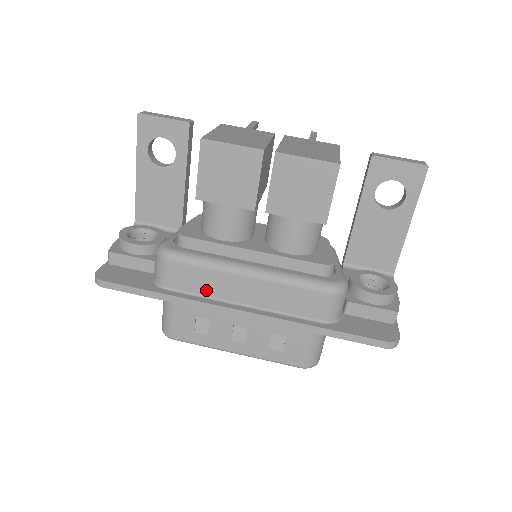
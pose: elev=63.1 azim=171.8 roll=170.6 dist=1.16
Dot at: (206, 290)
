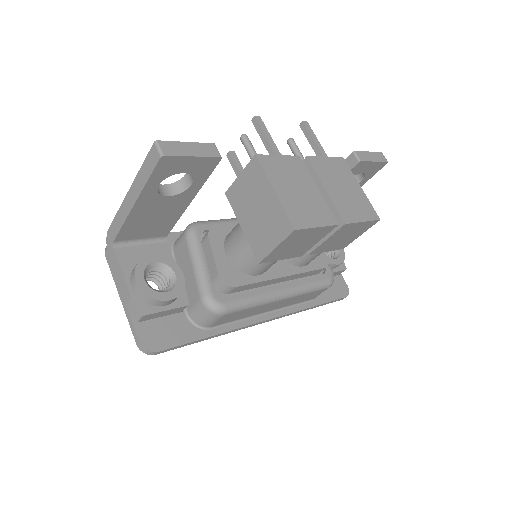
Dot at: (244, 316)
